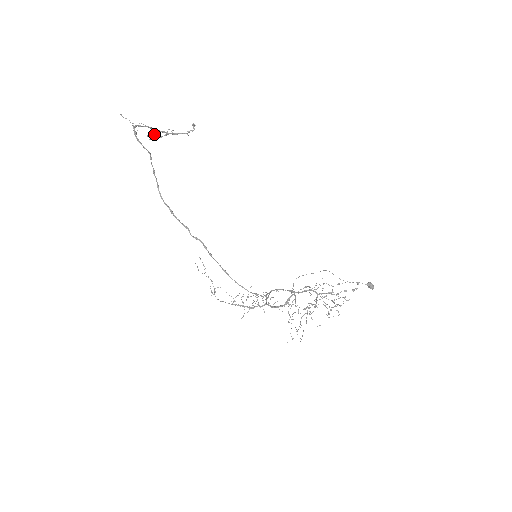
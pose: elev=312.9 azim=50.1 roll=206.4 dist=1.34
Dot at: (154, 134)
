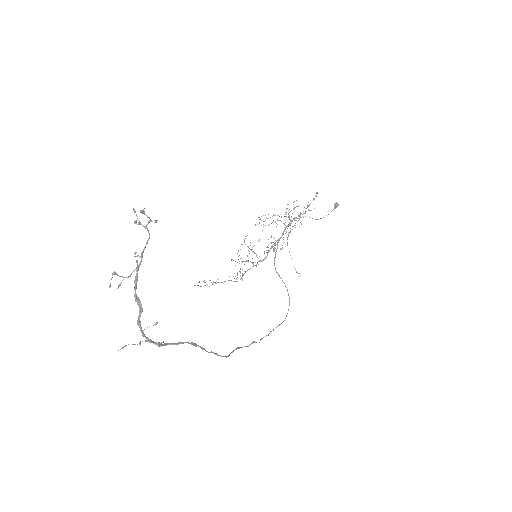
Dot at: occluded
